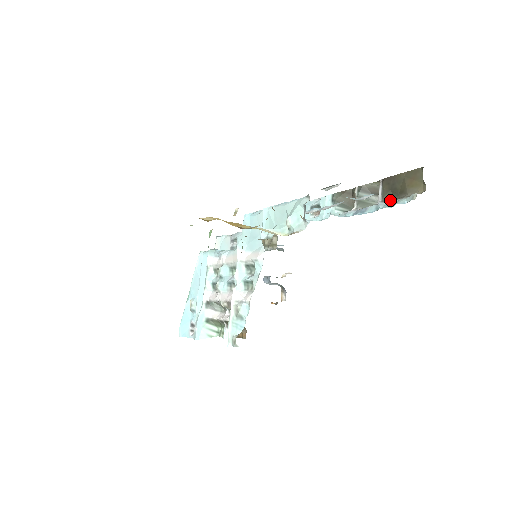
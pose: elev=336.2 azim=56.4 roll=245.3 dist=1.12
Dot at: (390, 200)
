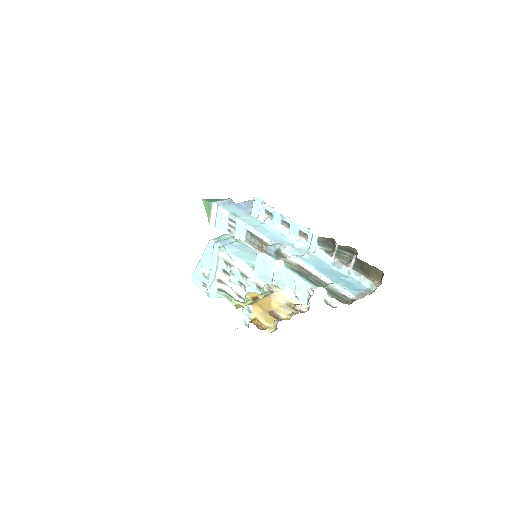
Dot at: (358, 271)
